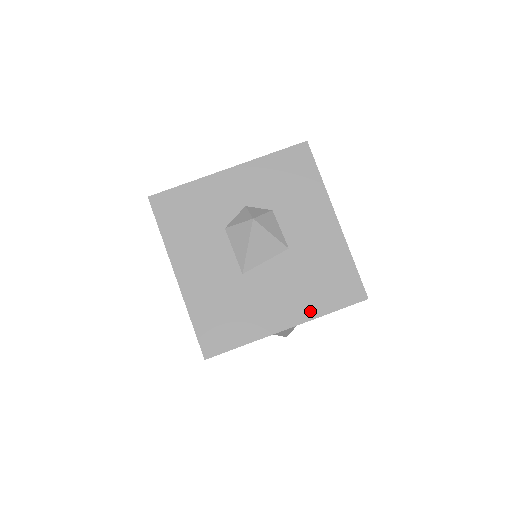
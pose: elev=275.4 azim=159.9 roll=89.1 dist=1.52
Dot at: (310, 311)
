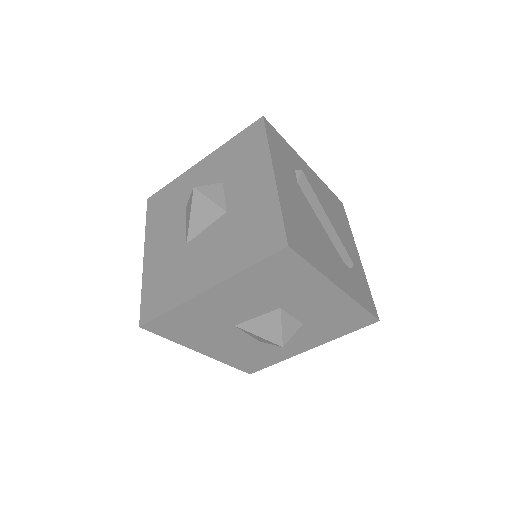
Dot at: (230, 269)
